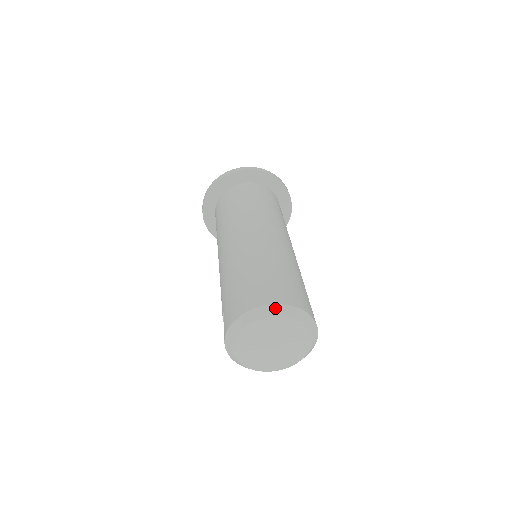
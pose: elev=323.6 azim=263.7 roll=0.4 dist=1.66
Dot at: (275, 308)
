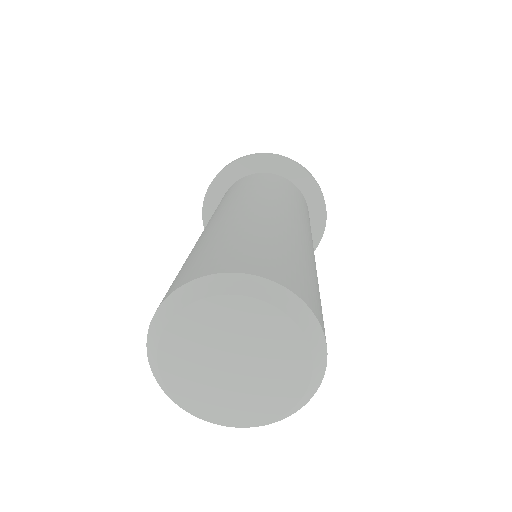
Dot at: (248, 281)
